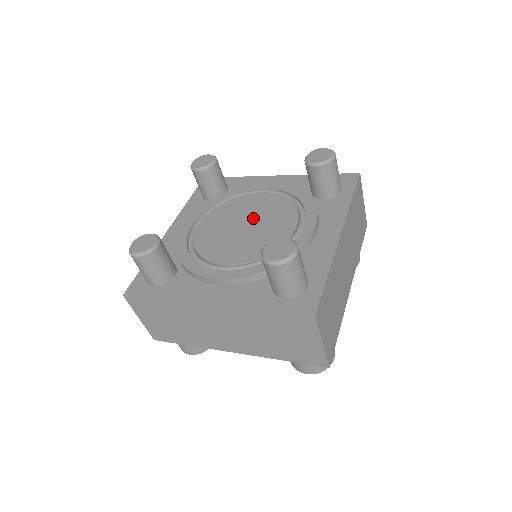
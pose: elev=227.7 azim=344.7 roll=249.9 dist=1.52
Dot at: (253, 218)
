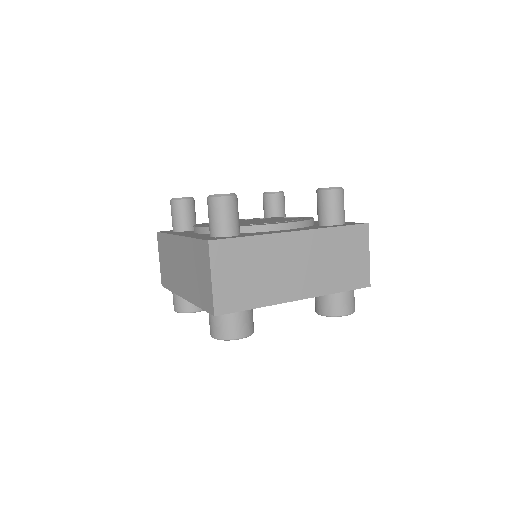
Dot at: occluded
